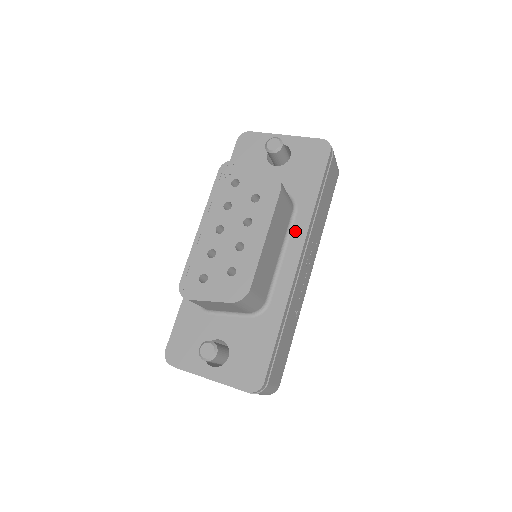
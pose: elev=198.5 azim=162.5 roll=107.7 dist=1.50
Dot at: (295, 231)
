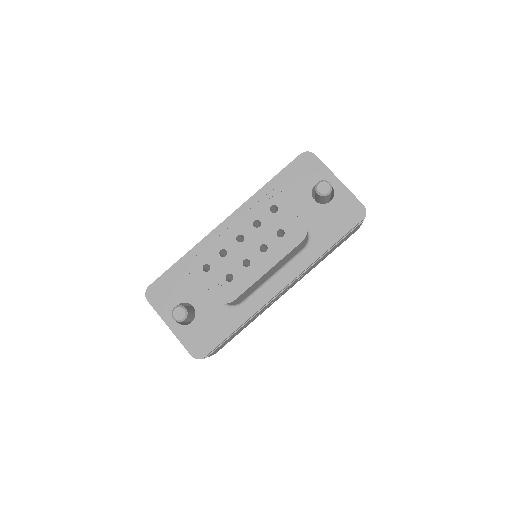
Dot at: (295, 264)
